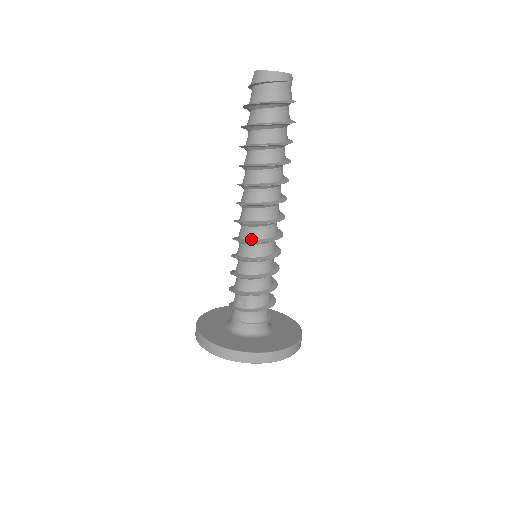
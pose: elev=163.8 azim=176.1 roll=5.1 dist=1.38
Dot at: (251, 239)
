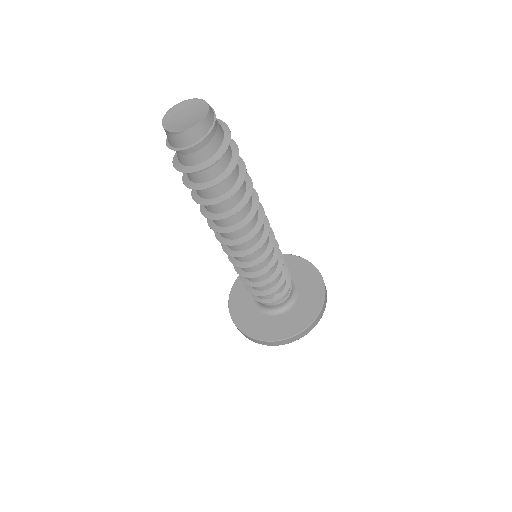
Dot at: (261, 255)
